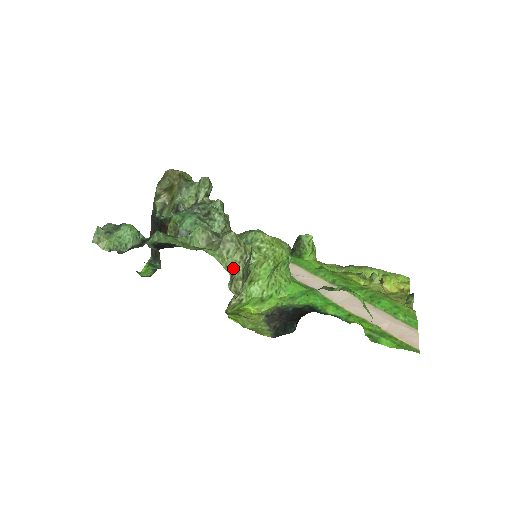
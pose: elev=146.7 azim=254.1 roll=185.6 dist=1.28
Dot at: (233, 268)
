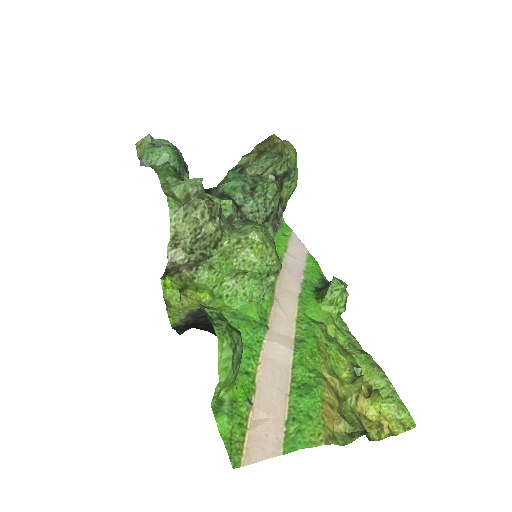
Dot at: (180, 233)
